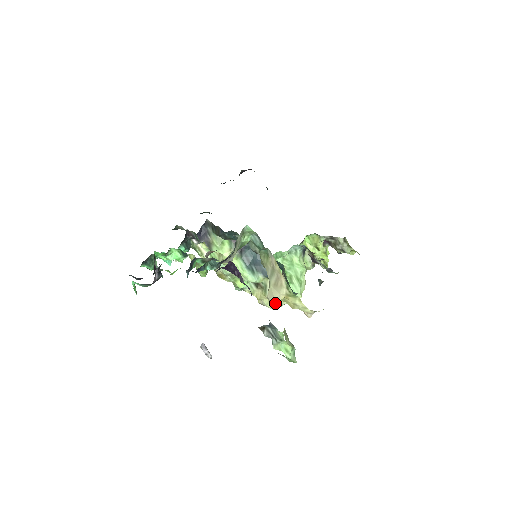
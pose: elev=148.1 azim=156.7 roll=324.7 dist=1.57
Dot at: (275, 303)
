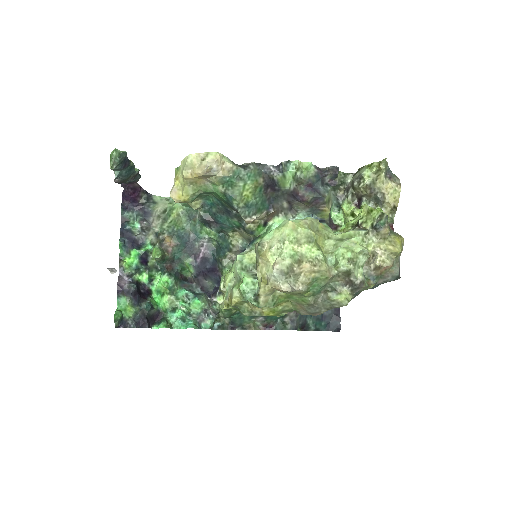
Dot at: (265, 254)
